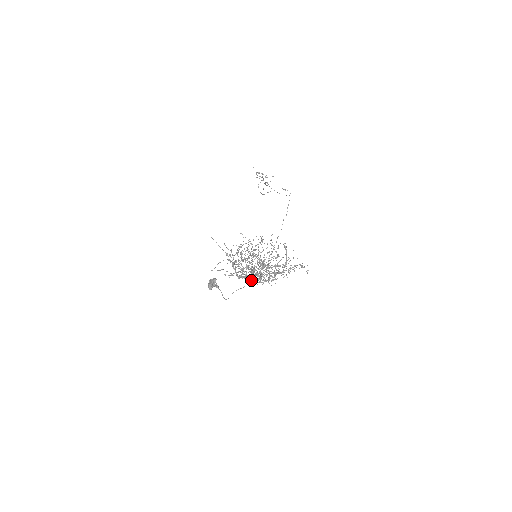
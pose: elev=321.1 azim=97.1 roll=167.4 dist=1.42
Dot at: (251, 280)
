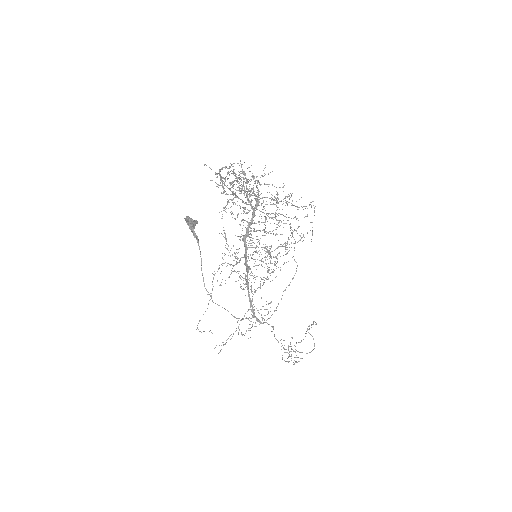
Dot at: occluded
